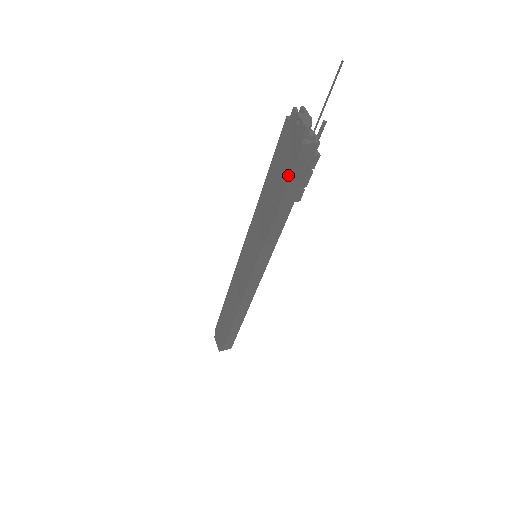
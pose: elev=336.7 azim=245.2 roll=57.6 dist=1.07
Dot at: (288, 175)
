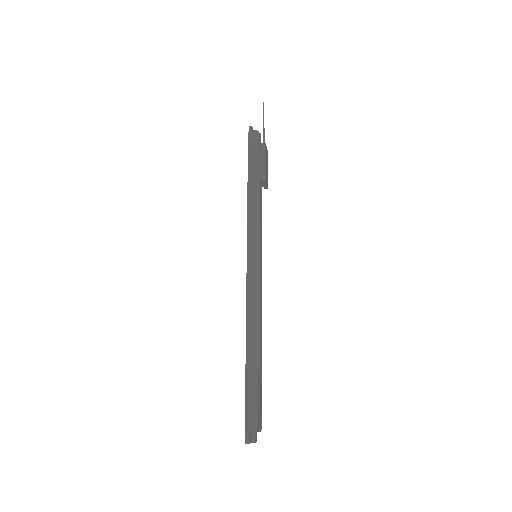
Dot at: (248, 157)
